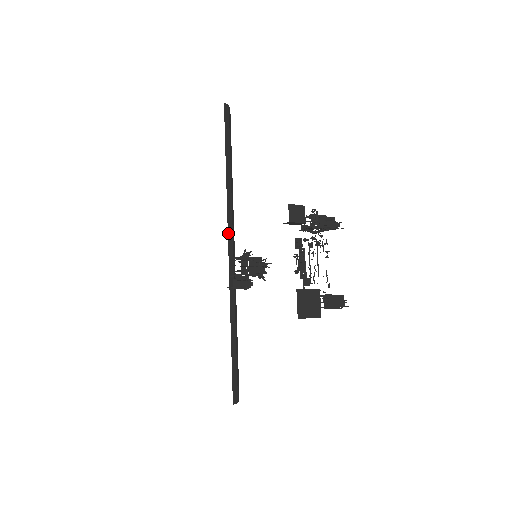
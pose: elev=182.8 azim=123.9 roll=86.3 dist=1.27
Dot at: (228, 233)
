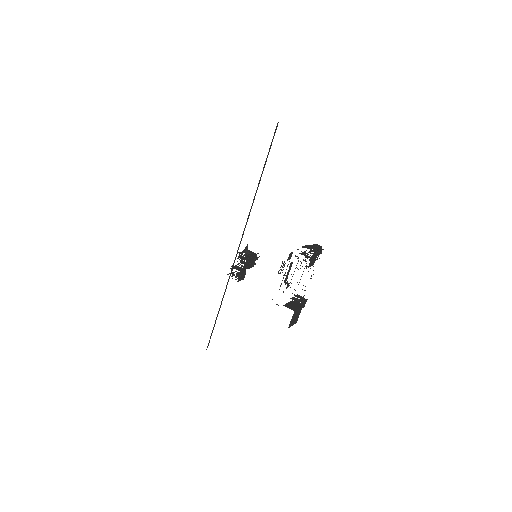
Dot at: (242, 235)
